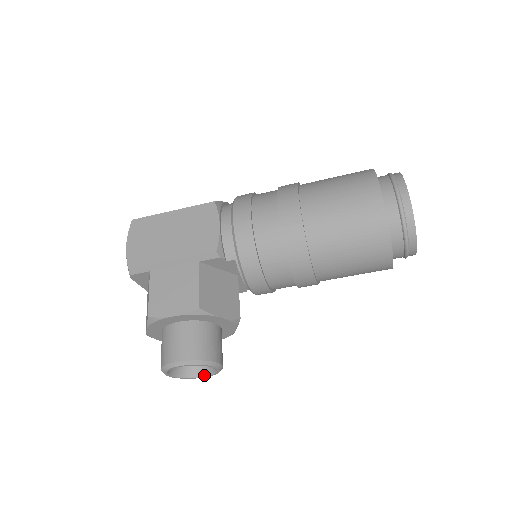
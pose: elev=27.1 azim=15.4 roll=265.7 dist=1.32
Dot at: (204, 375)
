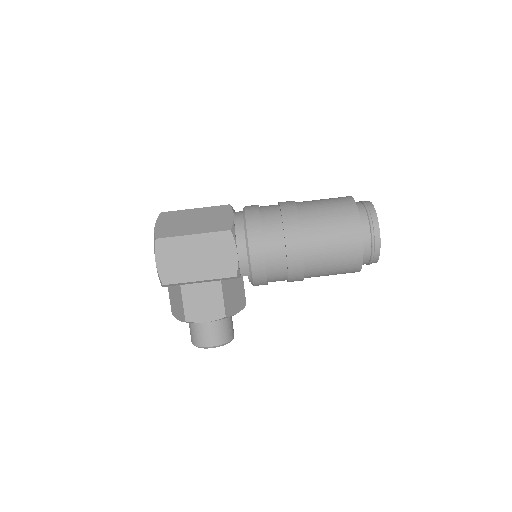
Dot at: occluded
